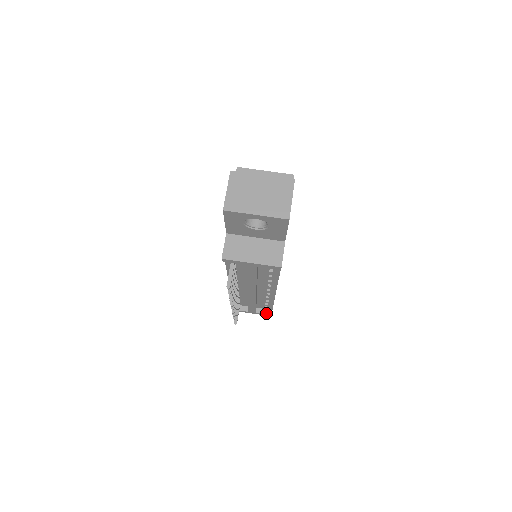
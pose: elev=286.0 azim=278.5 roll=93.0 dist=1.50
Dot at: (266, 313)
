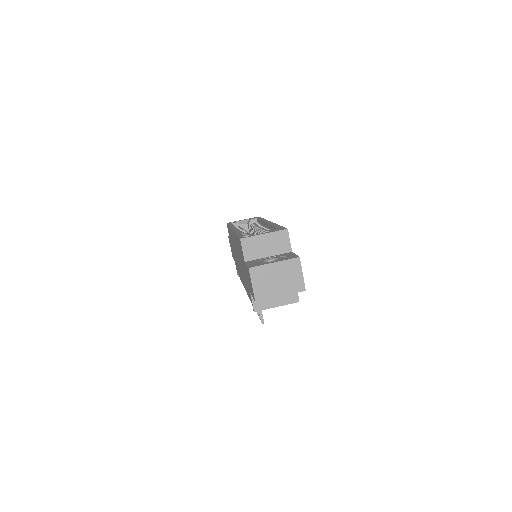
Dot at: occluded
